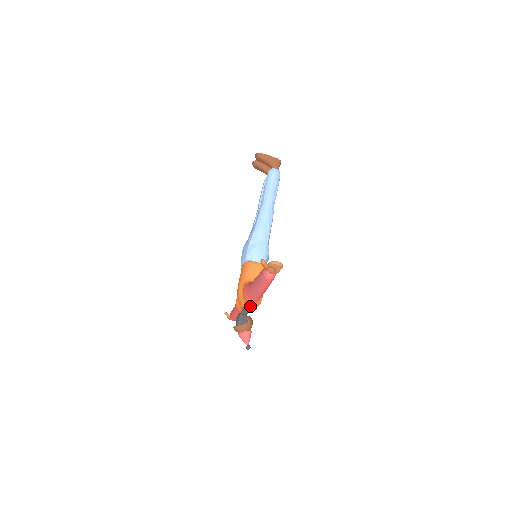
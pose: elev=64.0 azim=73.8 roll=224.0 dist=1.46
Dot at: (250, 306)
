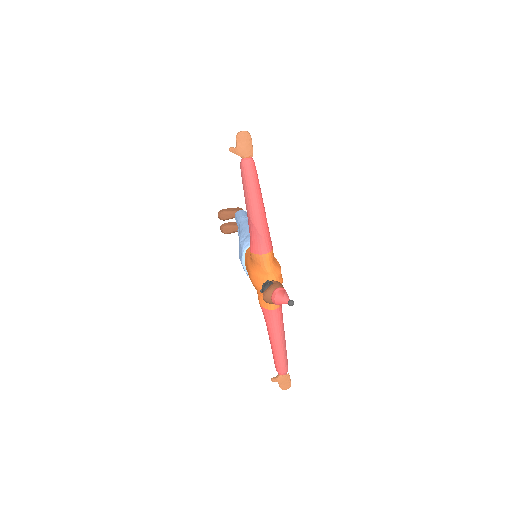
Dot at: (267, 264)
